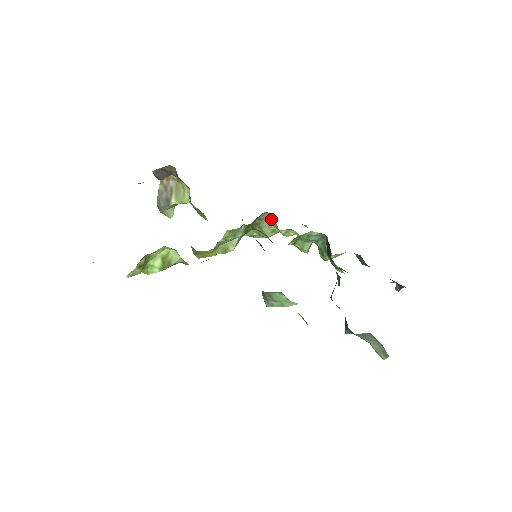
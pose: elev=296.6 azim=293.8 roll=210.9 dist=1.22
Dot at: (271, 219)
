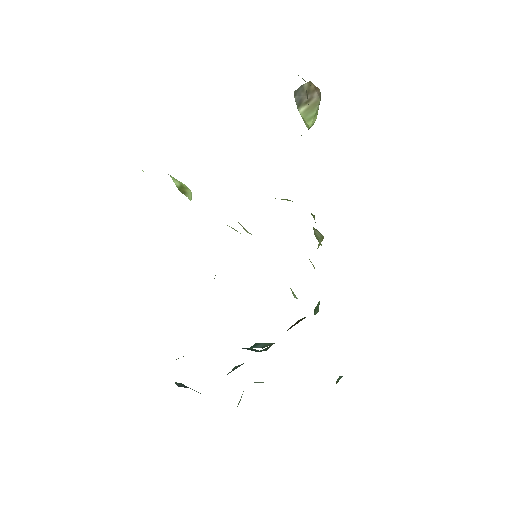
Dot at: (323, 237)
